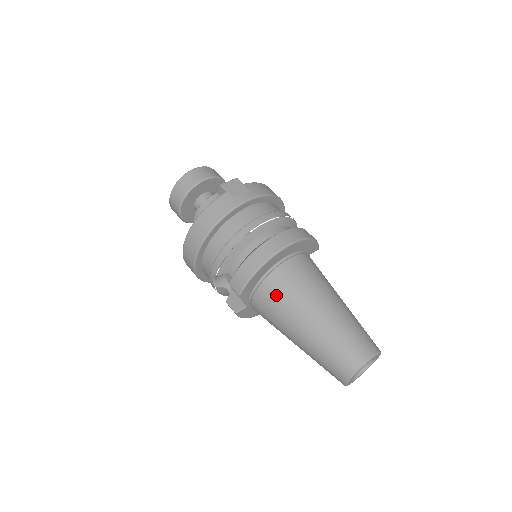
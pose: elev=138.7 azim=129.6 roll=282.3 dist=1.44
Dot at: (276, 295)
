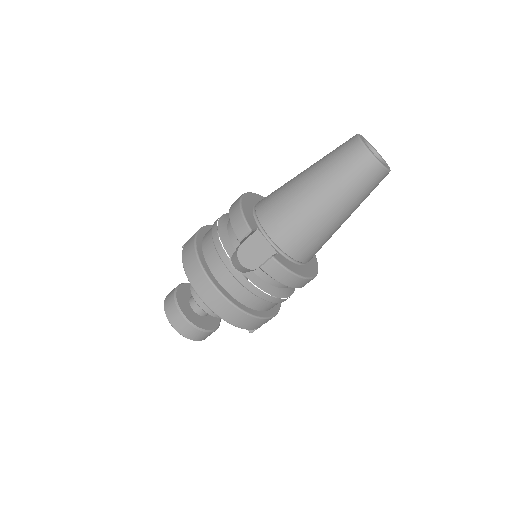
Dot at: (272, 205)
